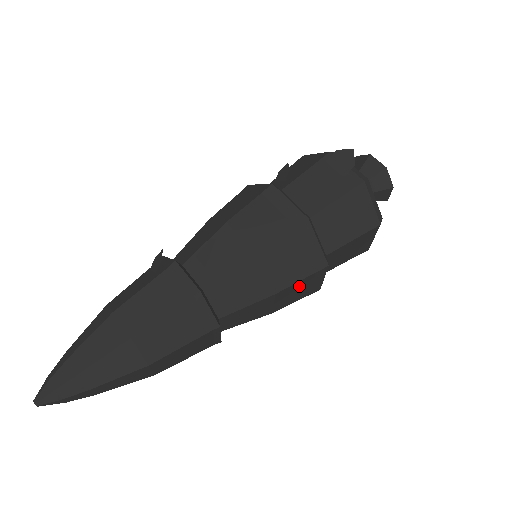
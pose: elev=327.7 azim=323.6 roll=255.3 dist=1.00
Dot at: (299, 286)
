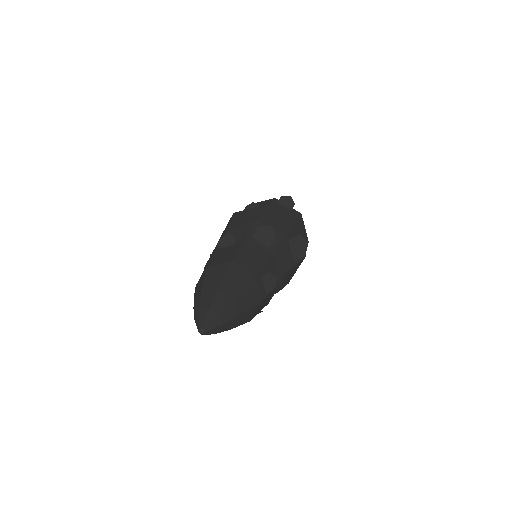
Dot at: (295, 269)
